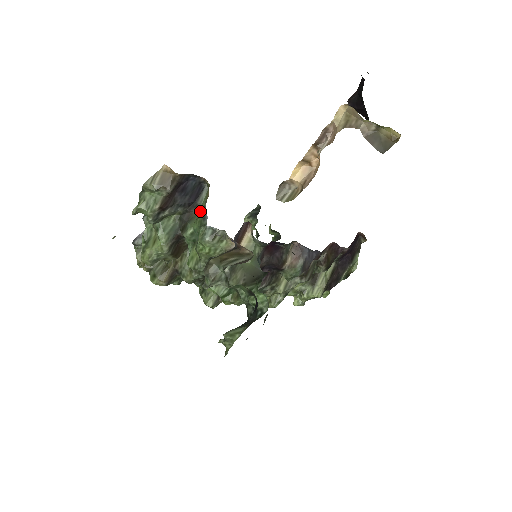
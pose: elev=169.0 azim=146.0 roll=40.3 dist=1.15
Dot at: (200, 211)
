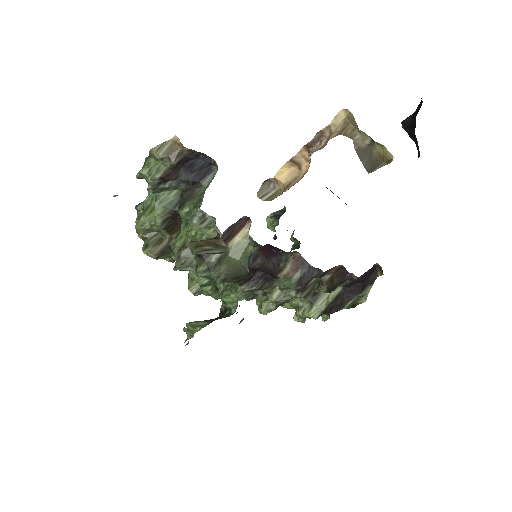
Dot at: occluded
